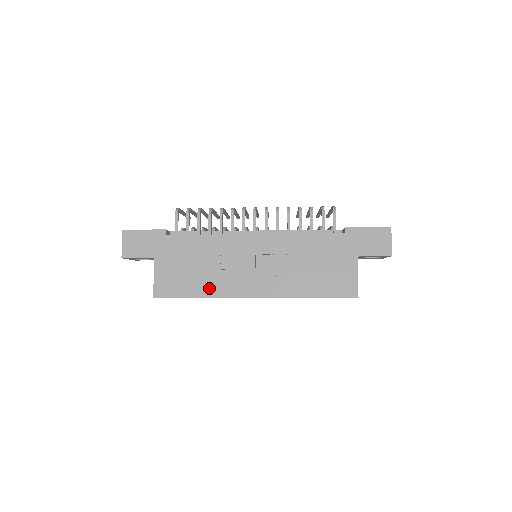
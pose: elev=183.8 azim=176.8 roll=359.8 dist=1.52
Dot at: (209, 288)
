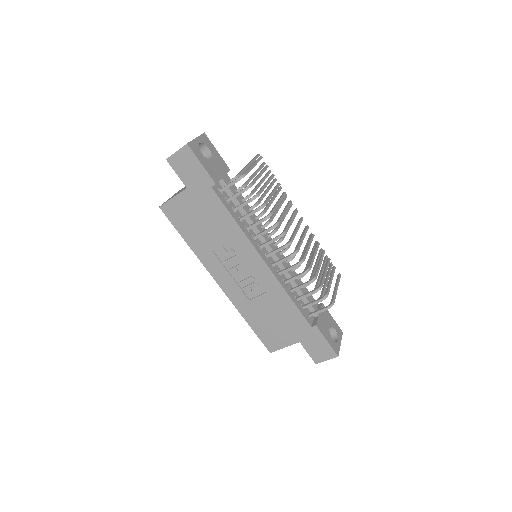
Dot at: (199, 247)
